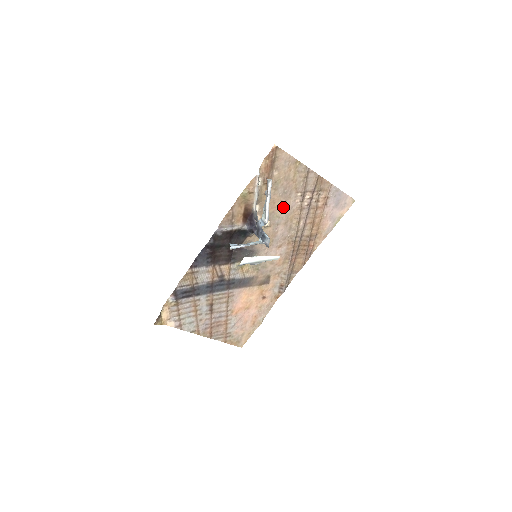
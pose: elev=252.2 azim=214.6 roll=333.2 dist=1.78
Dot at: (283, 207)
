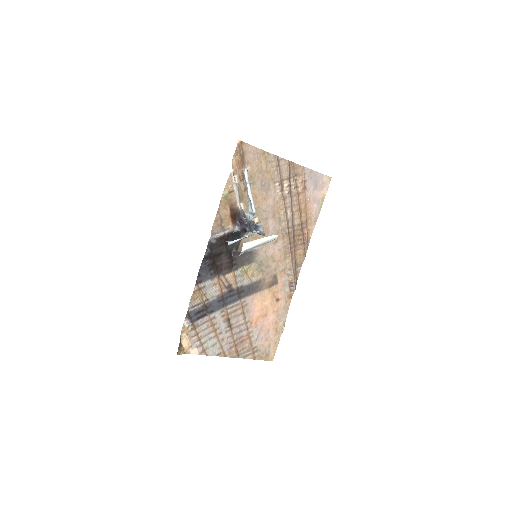
Dot at: (266, 200)
